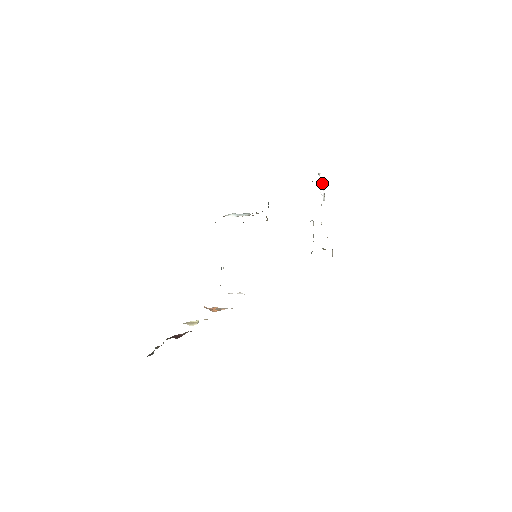
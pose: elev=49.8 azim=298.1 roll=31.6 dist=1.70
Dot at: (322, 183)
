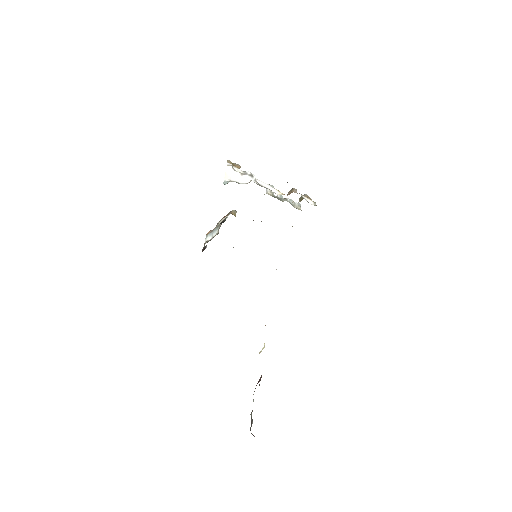
Dot at: (237, 173)
